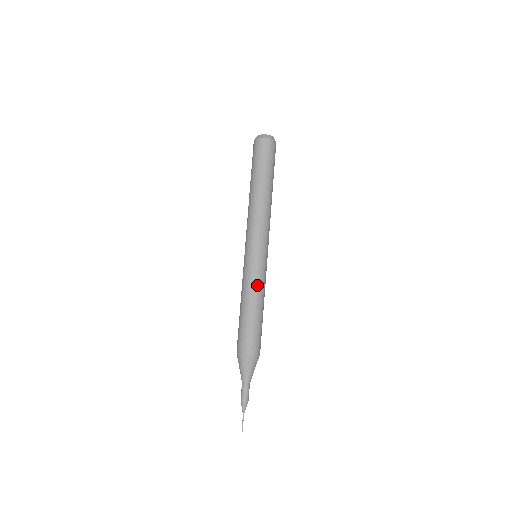
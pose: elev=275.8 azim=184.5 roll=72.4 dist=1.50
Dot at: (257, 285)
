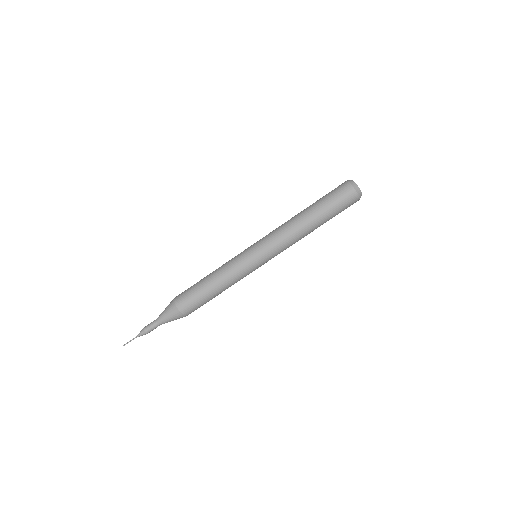
Dot at: occluded
